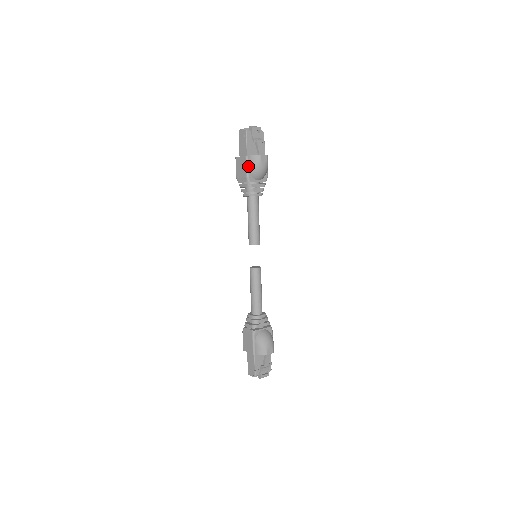
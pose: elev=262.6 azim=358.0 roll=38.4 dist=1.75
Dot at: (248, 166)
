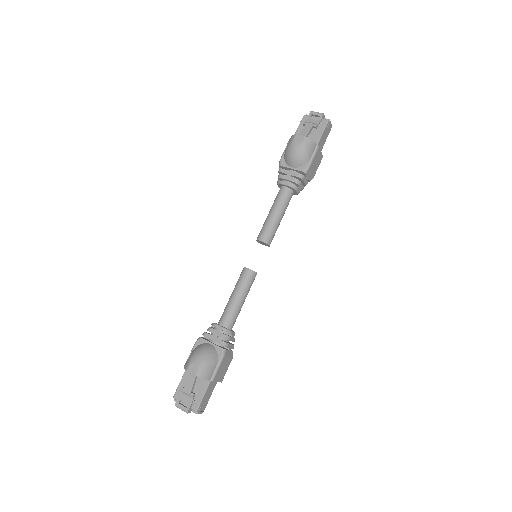
Dot at: occluded
